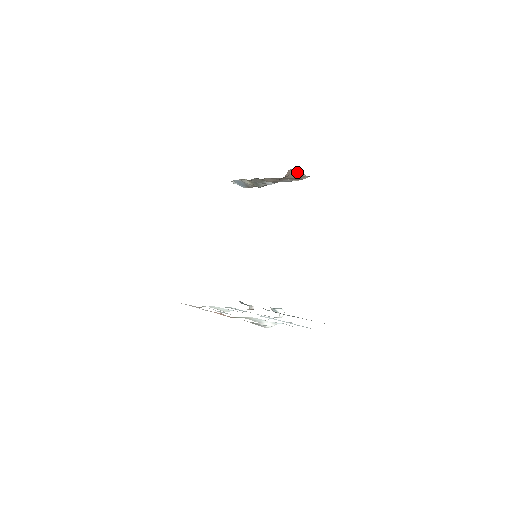
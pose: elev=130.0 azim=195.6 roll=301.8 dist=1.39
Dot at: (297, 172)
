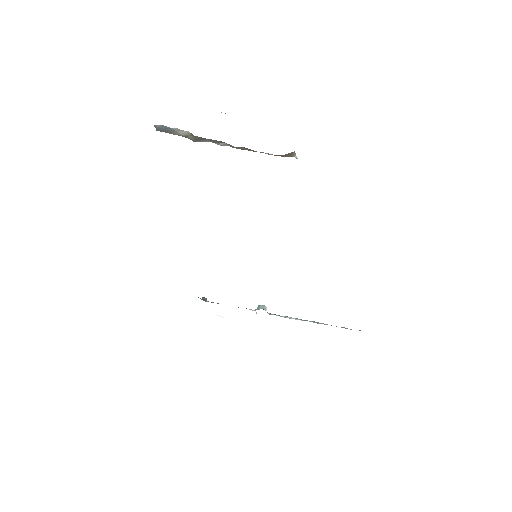
Dot at: (292, 153)
